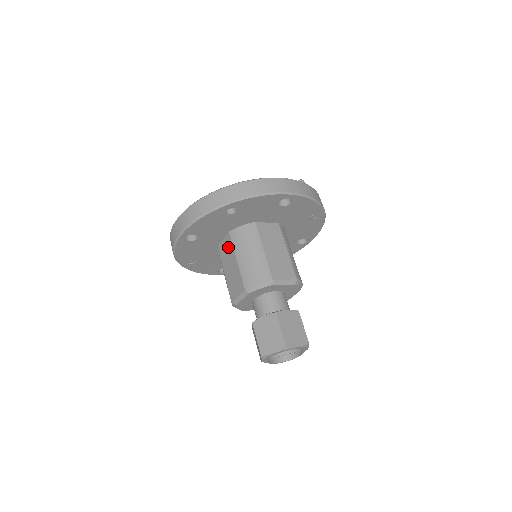
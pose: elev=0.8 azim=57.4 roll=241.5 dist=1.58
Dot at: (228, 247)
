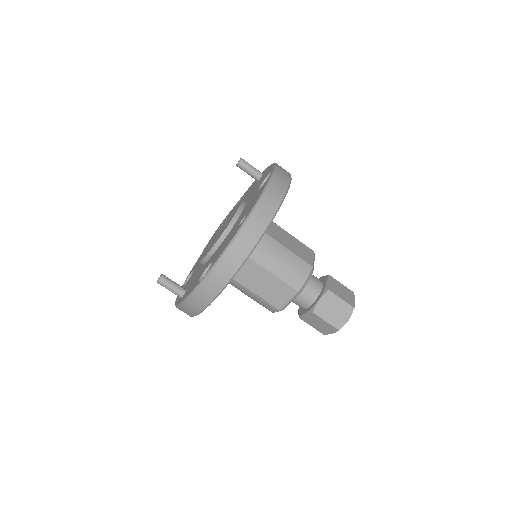
Dot at: (248, 267)
